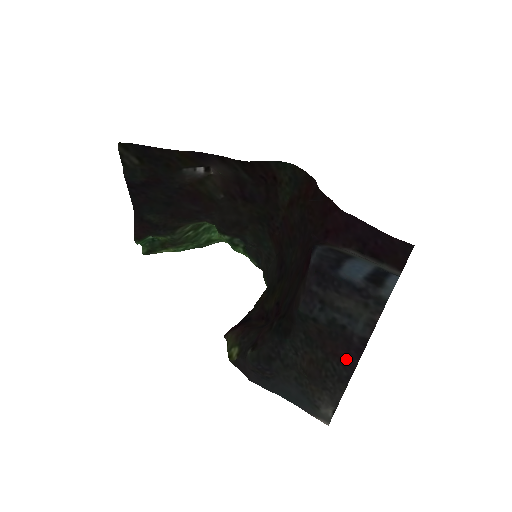
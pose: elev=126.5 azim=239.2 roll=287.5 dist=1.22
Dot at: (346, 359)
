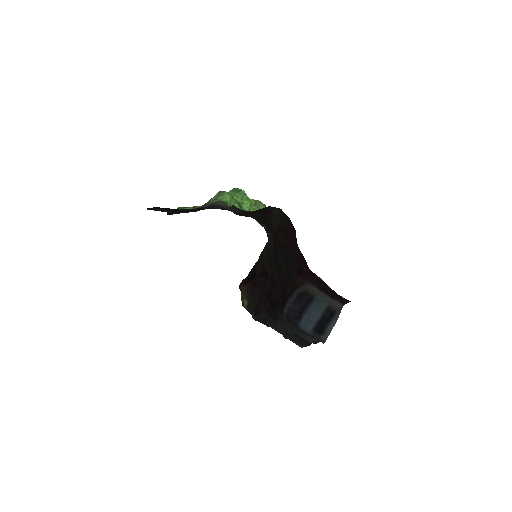
Dot at: (305, 341)
